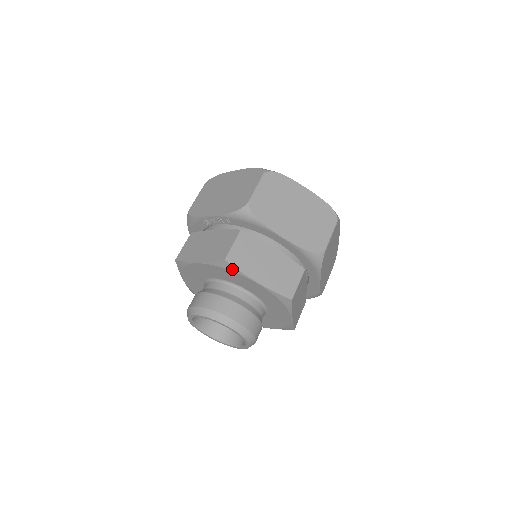
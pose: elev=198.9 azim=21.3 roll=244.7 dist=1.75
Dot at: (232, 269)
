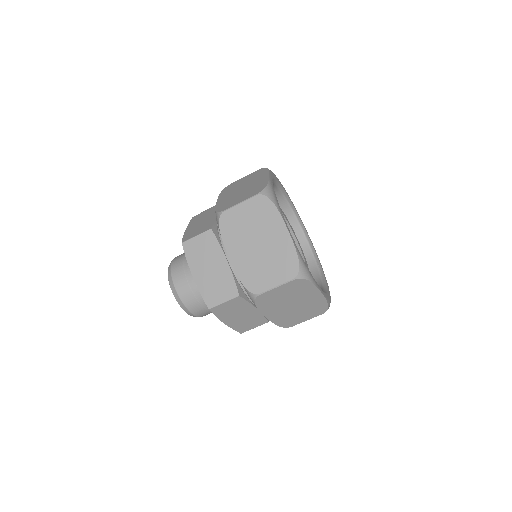
Dot at: (185, 253)
